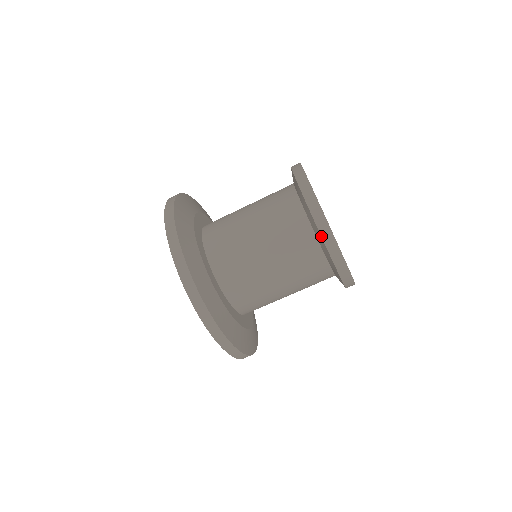
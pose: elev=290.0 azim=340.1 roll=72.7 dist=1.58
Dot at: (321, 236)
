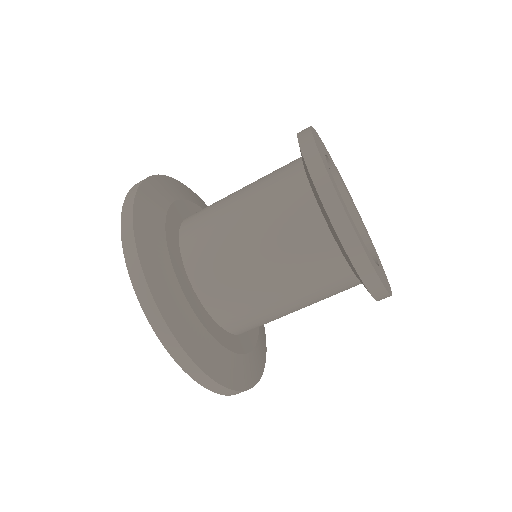
Dot at: (299, 146)
